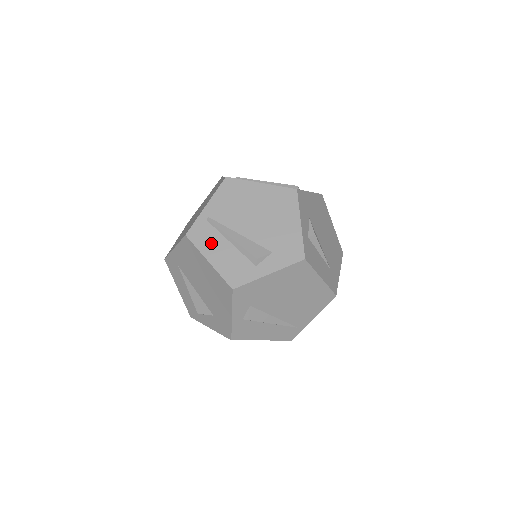
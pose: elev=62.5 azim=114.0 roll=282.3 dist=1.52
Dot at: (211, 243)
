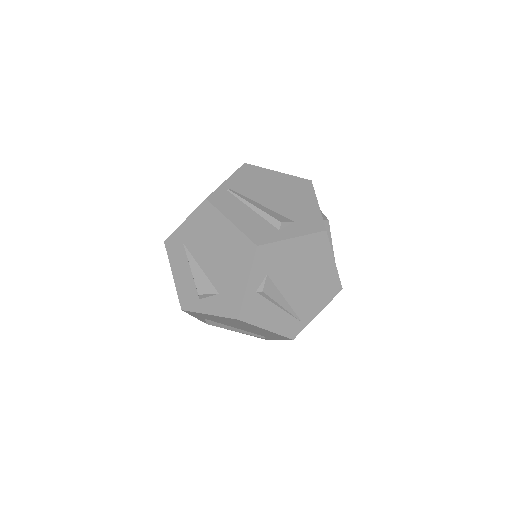
Dot at: (233, 208)
